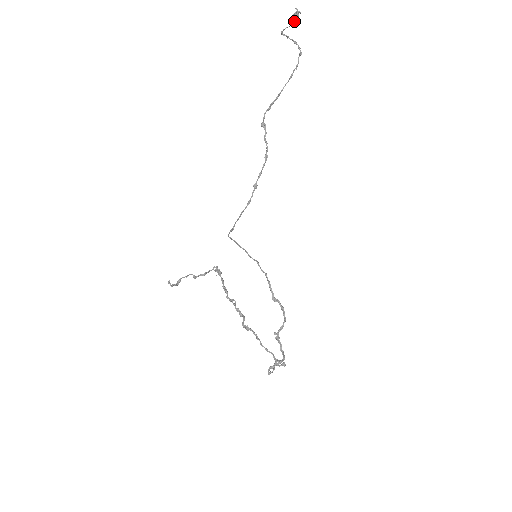
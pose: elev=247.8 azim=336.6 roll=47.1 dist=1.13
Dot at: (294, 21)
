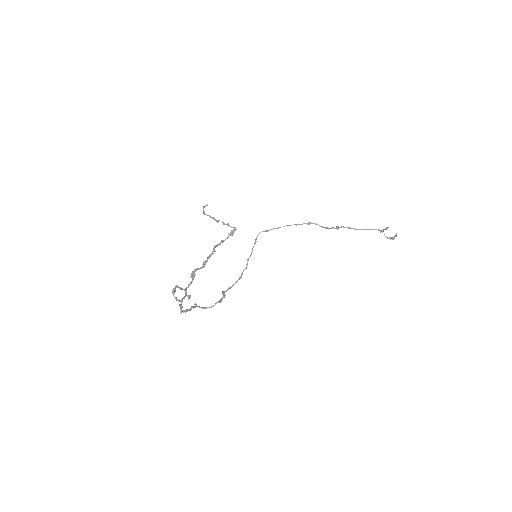
Dot at: (389, 238)
